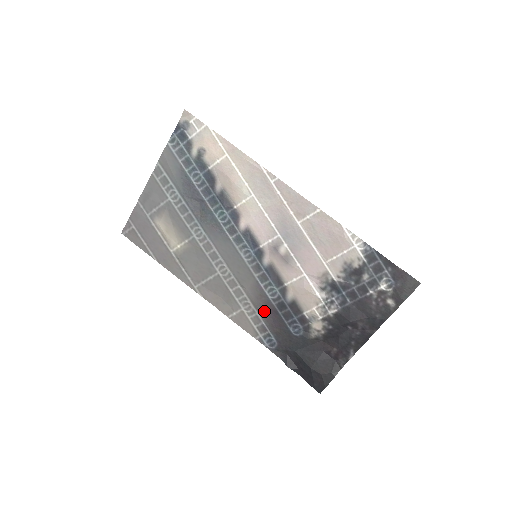
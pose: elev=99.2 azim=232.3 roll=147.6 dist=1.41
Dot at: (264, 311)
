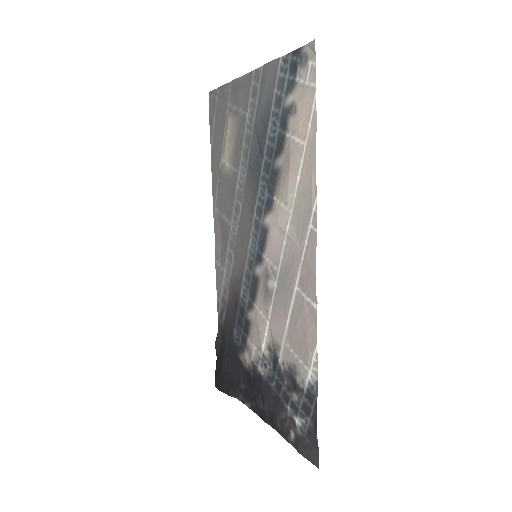
Dot at: (232, 294)
